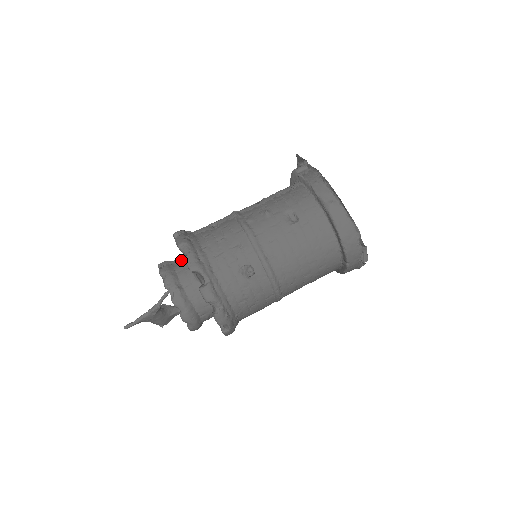
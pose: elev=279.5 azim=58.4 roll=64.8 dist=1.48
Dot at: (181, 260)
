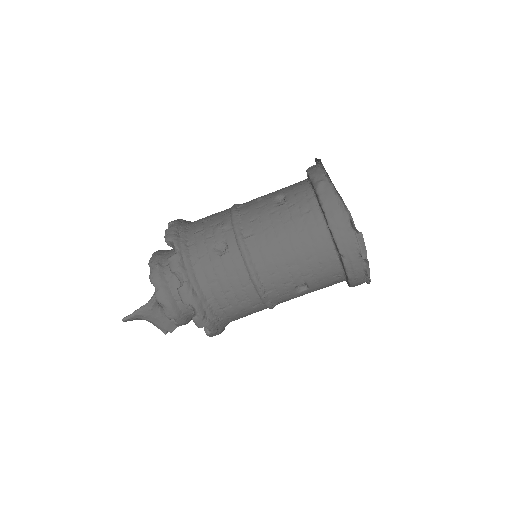
Dot at: occluded
